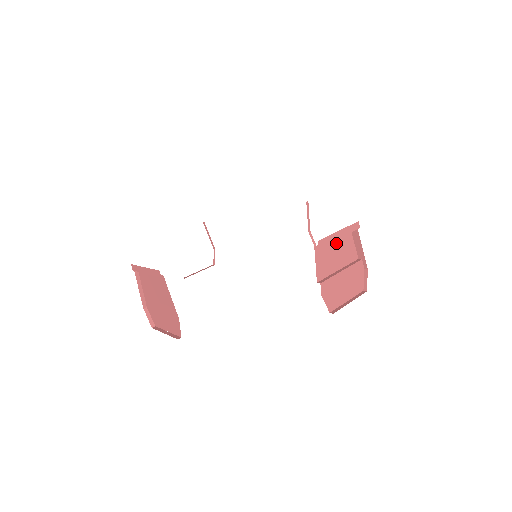
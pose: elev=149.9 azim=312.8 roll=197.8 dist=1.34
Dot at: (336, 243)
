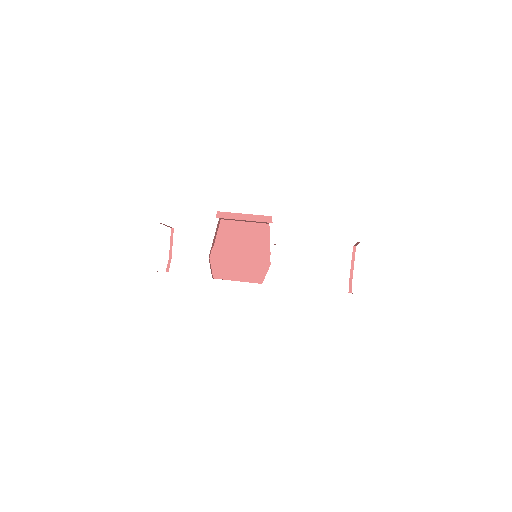
Dot at: (247, 228)
